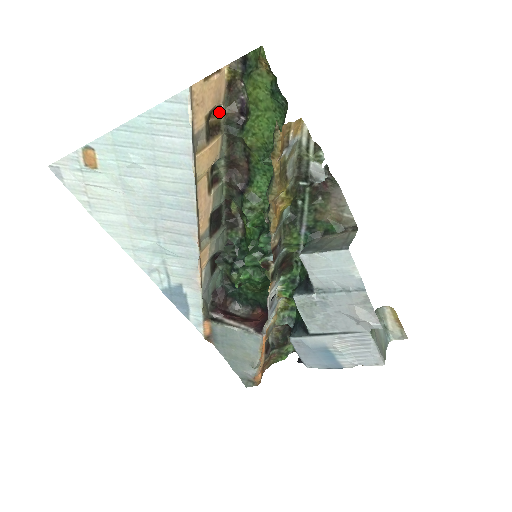
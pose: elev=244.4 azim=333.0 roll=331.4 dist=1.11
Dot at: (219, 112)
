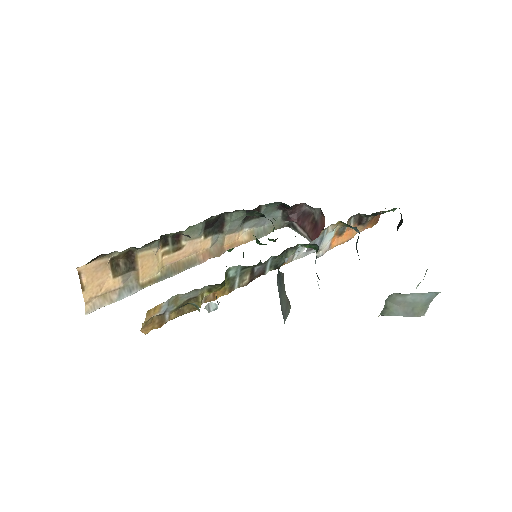
Dot at: (116, 256)
